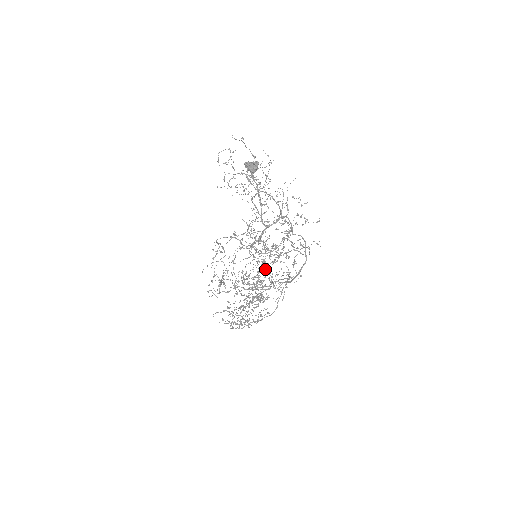
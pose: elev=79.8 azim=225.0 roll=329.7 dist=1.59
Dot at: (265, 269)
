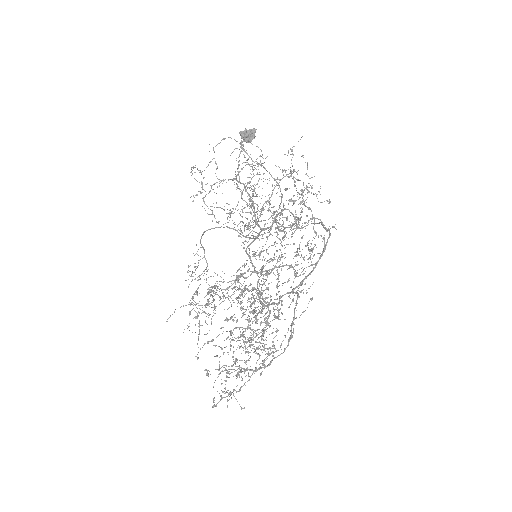
Dot at: (275, 259)
